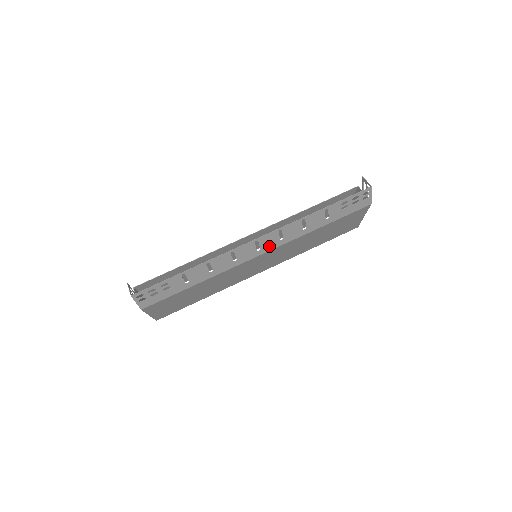
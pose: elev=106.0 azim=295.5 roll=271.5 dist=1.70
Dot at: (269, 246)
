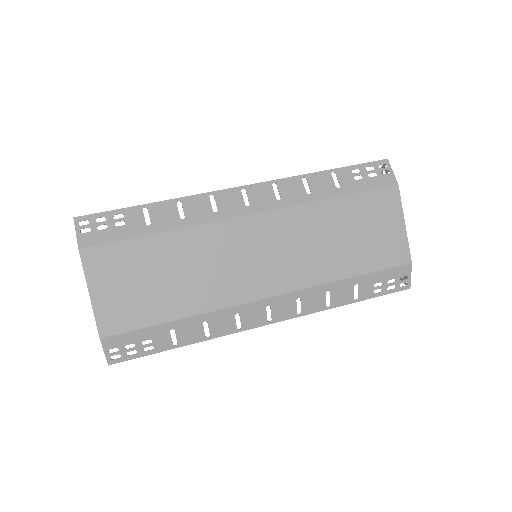
Dot at: (262, 204)
